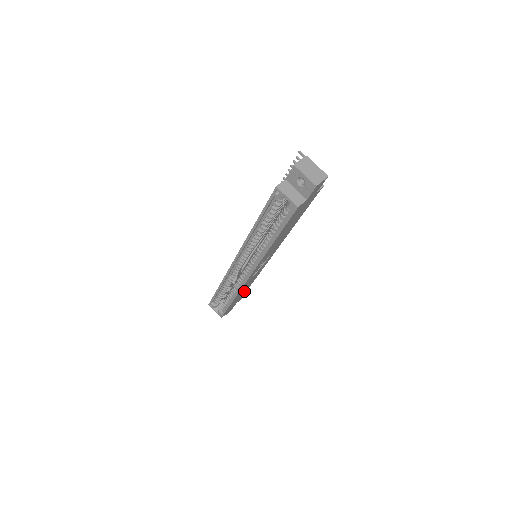
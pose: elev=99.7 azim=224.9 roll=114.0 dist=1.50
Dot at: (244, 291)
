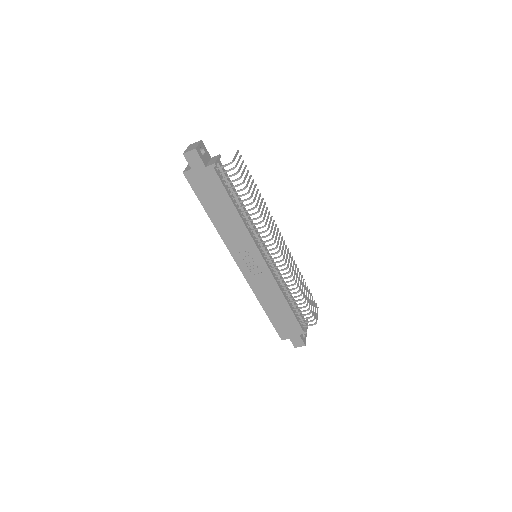
Dot at: (283, 309)
